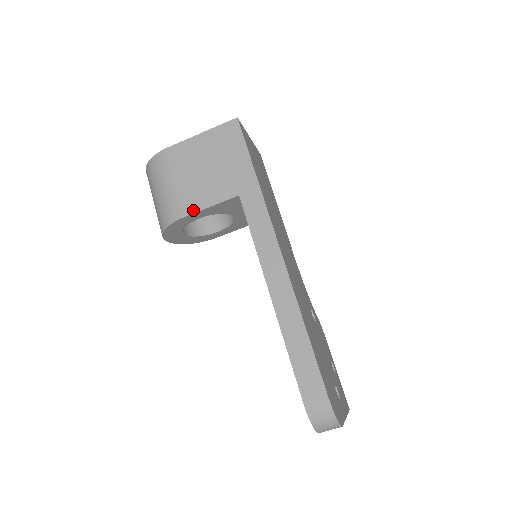
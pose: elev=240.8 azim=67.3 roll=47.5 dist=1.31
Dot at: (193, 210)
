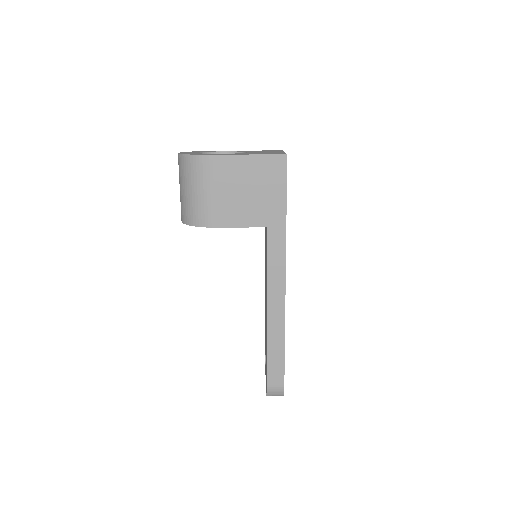
Dot at: (223, 225)
